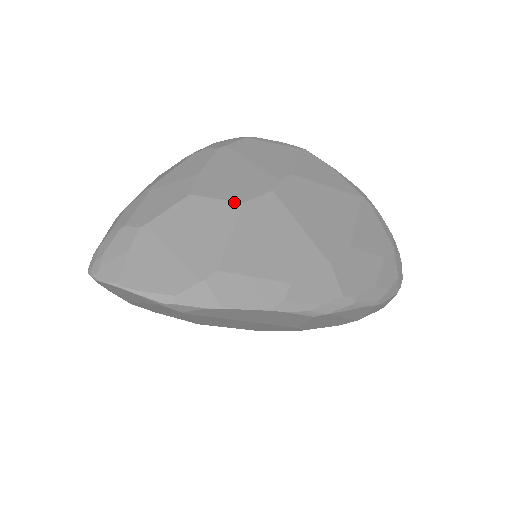
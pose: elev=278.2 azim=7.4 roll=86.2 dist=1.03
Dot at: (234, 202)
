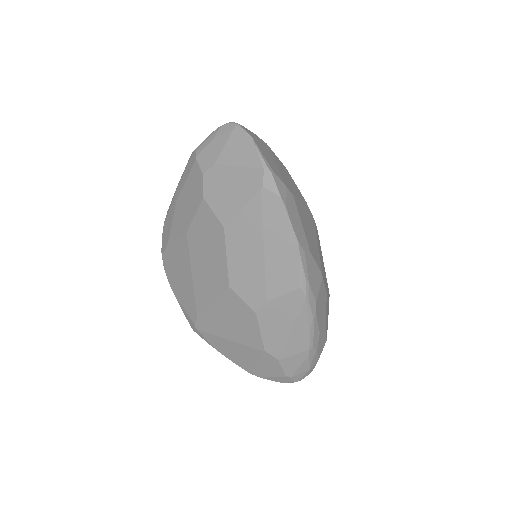
Dot at: occluded
